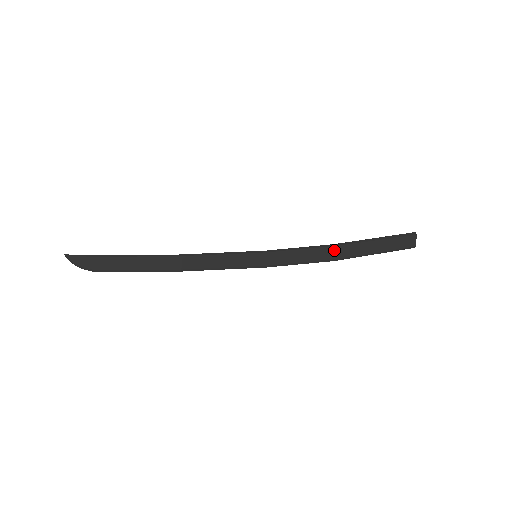
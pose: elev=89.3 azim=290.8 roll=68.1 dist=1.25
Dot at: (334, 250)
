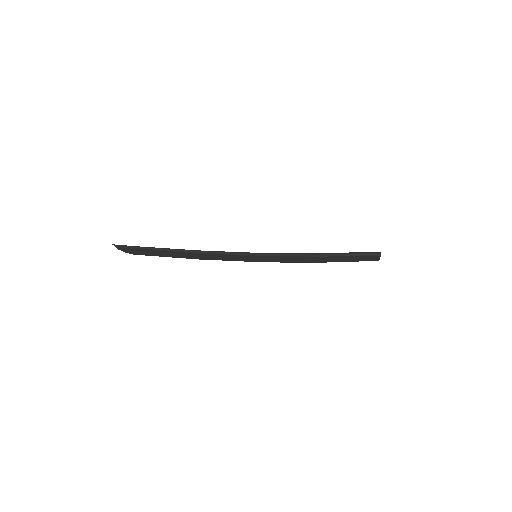
Dot at: (316, 258)
